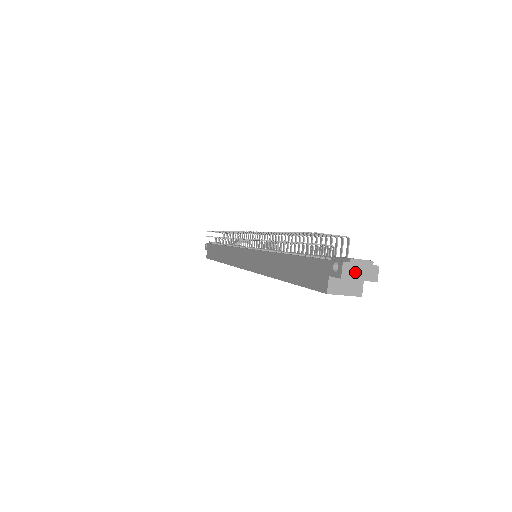
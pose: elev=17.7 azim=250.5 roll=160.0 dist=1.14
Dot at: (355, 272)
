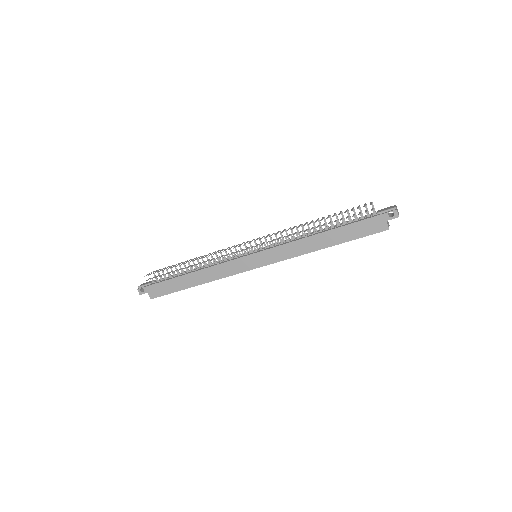
Dot at: occluded
